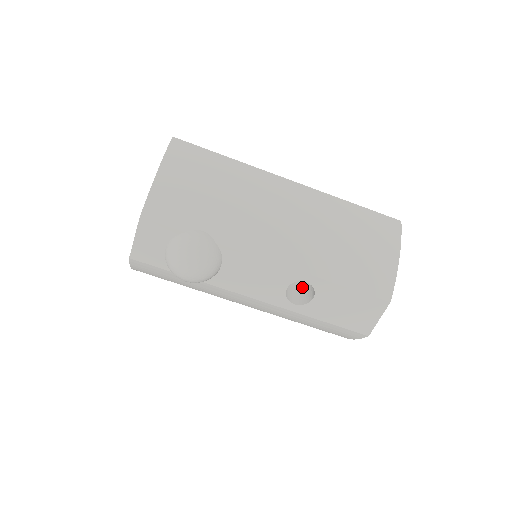
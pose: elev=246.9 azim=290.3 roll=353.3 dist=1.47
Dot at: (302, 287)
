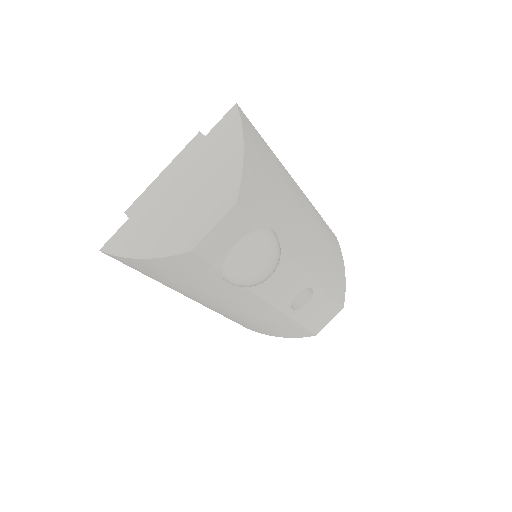
Dot at: occluded
